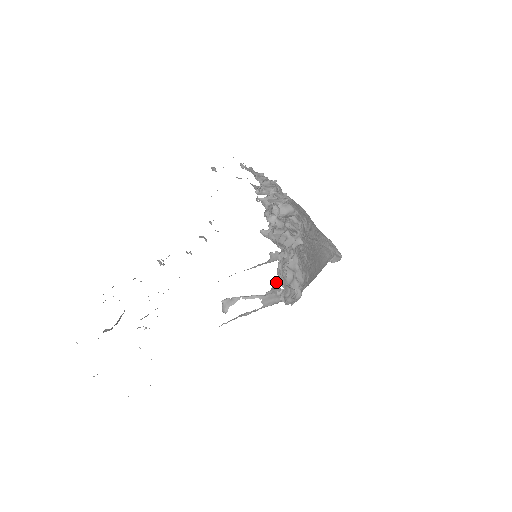
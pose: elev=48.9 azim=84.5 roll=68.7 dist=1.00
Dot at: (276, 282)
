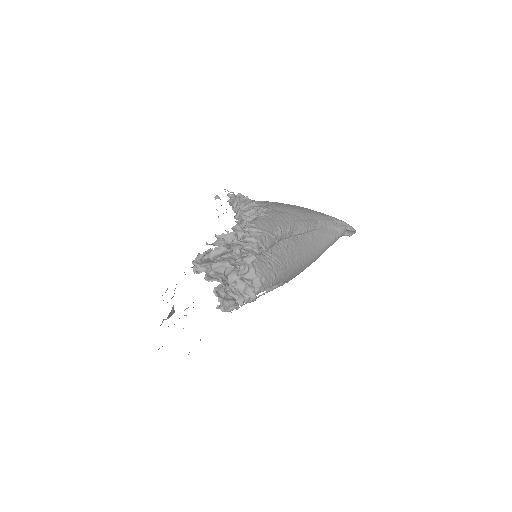
Dot at: occluded
